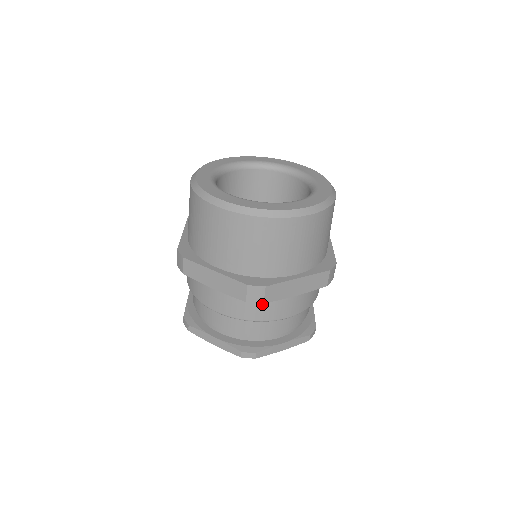
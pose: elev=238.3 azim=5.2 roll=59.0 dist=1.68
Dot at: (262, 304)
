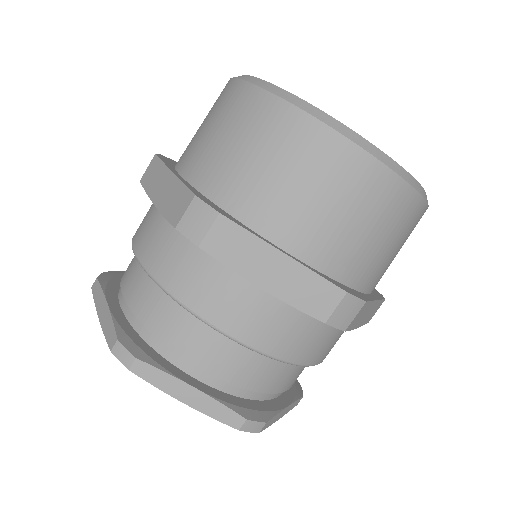
Dot at: (317, 333)
